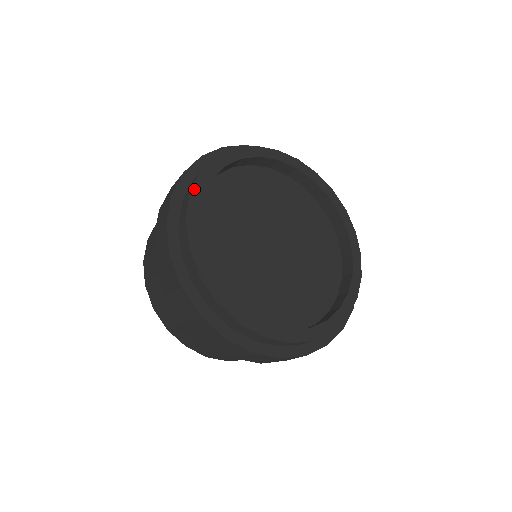
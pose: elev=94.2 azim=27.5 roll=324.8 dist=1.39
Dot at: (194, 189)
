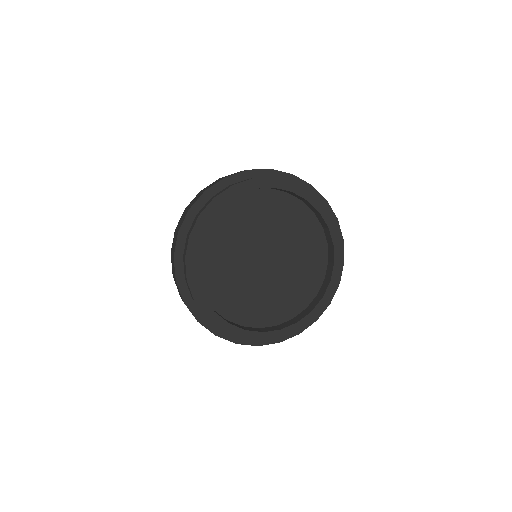
Dot at: (187, 254)
